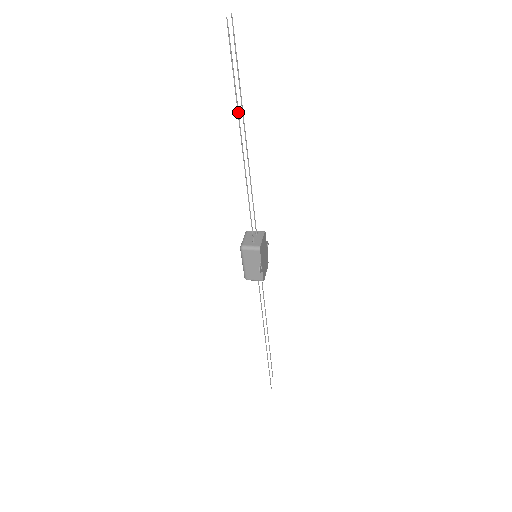
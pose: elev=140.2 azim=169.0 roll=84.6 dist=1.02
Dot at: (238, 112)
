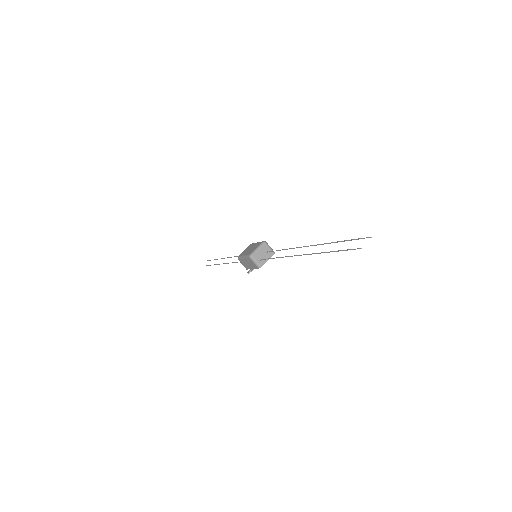
Dot at: (317, 253)
